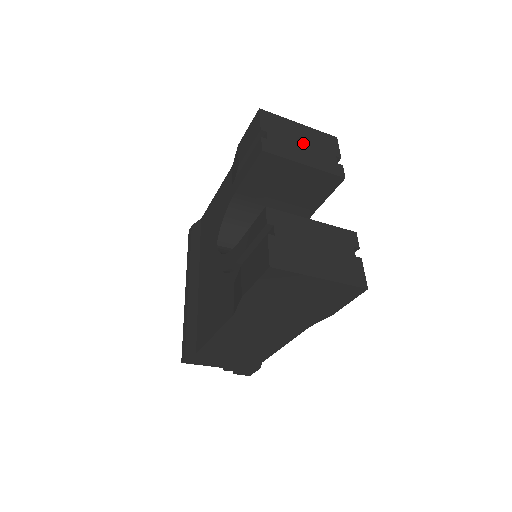
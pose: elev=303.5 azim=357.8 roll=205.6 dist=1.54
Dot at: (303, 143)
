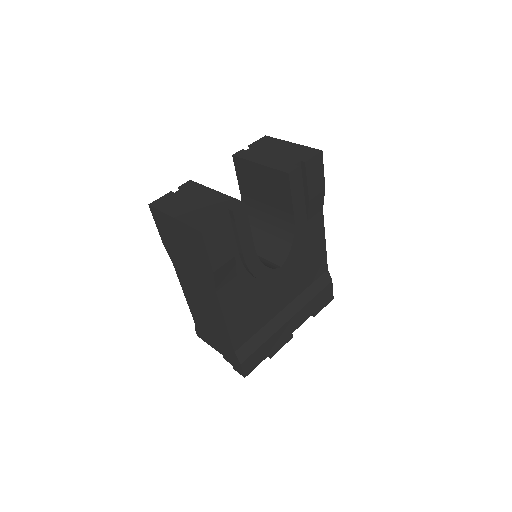
Dot at: (277, 153)
